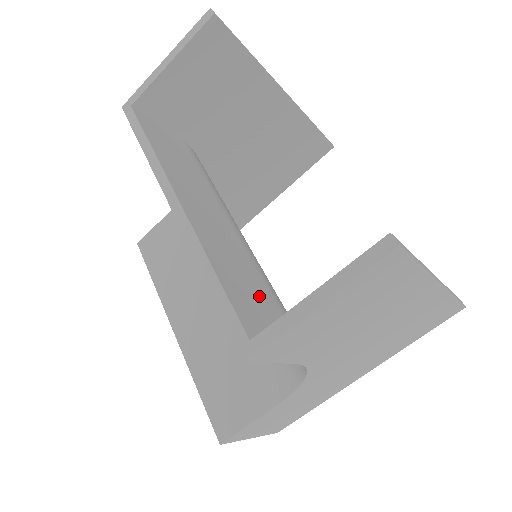
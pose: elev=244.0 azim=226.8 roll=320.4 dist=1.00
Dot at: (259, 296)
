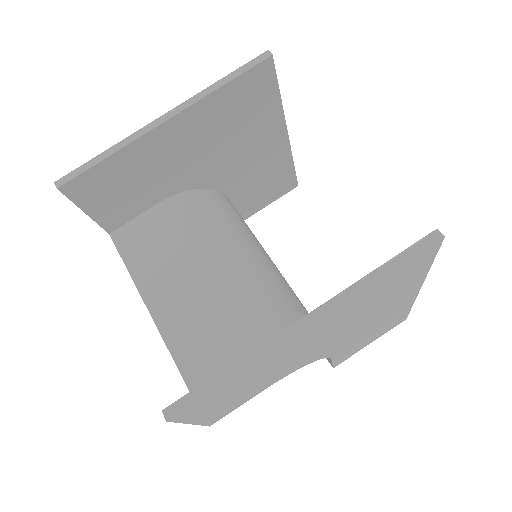
Dot at: (223, 353)
